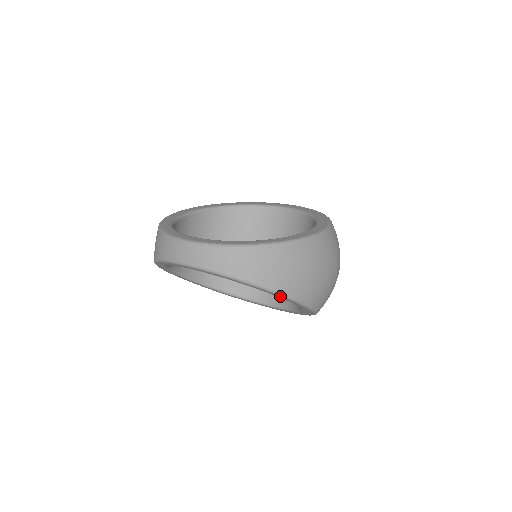
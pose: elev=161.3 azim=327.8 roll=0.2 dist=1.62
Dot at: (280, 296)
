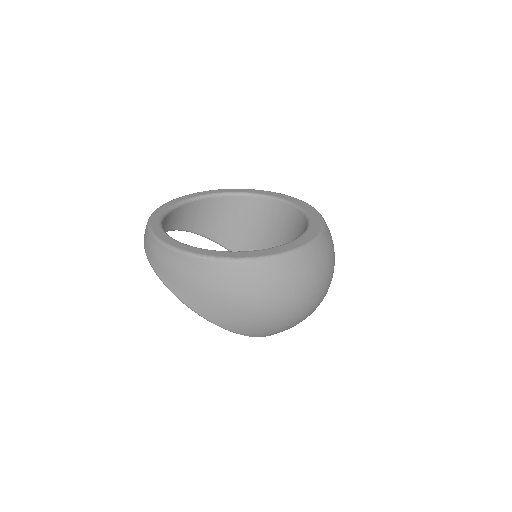
Dot at: (176, 296)
